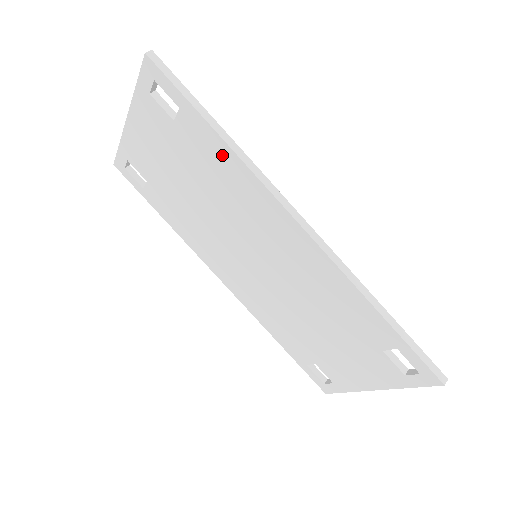
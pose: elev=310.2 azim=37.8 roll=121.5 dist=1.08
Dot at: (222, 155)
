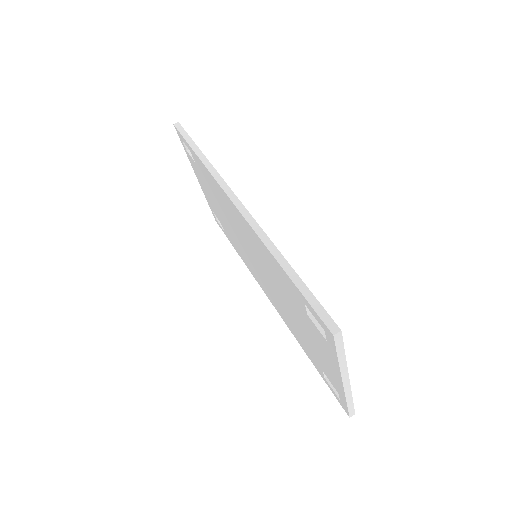
Dot at: (206, 171)
